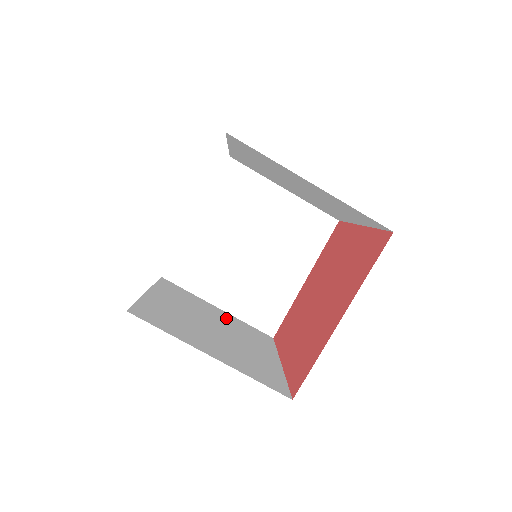
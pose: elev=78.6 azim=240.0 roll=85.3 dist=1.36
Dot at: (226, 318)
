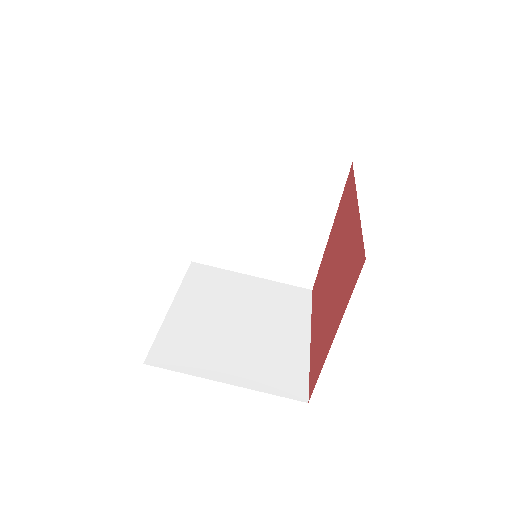
Dot at: (258, 291)
